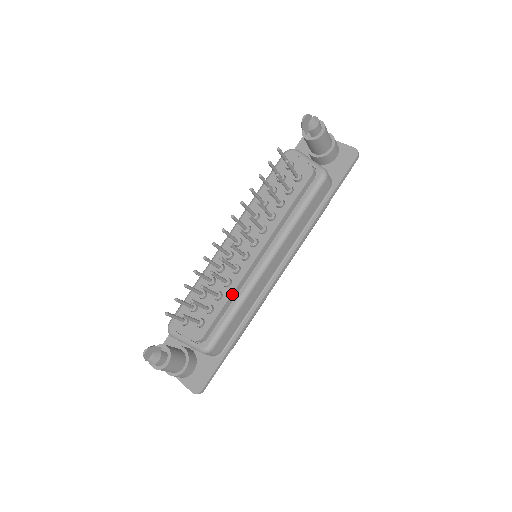
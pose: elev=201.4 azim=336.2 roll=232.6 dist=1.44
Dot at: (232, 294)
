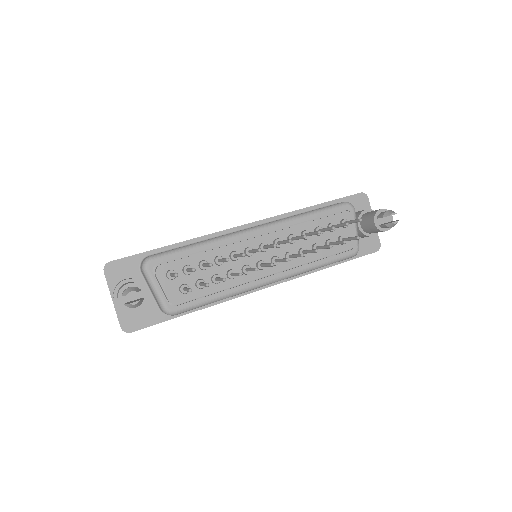
Dot at: (228, 287)
